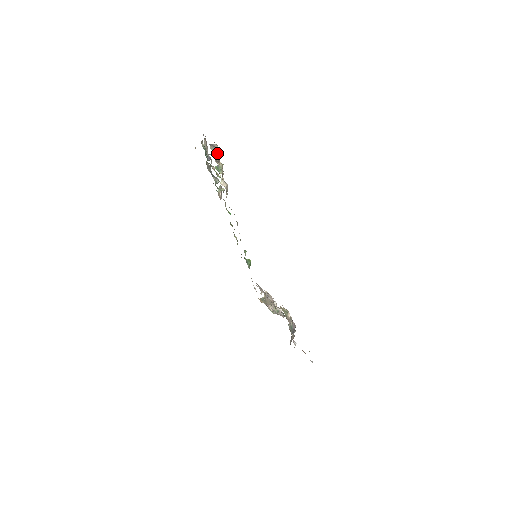
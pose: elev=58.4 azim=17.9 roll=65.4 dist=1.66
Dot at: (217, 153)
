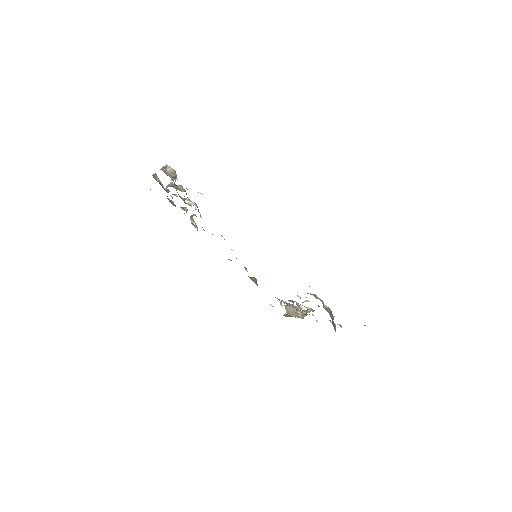
Dot at: (171, 172)
